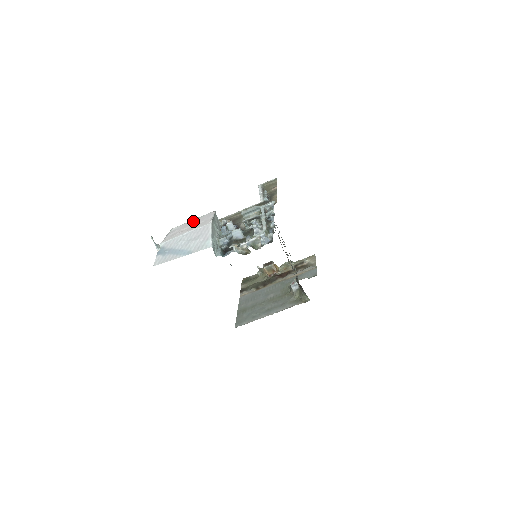
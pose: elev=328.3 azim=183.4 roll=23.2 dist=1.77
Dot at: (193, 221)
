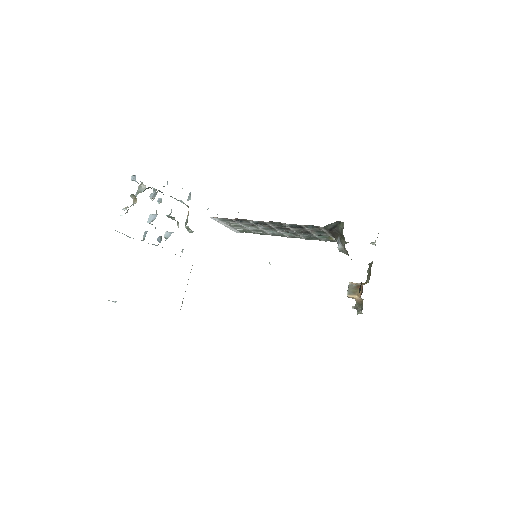
Dot at: occluded
